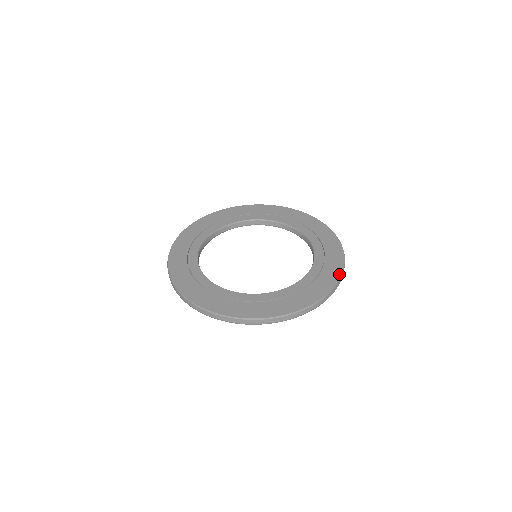
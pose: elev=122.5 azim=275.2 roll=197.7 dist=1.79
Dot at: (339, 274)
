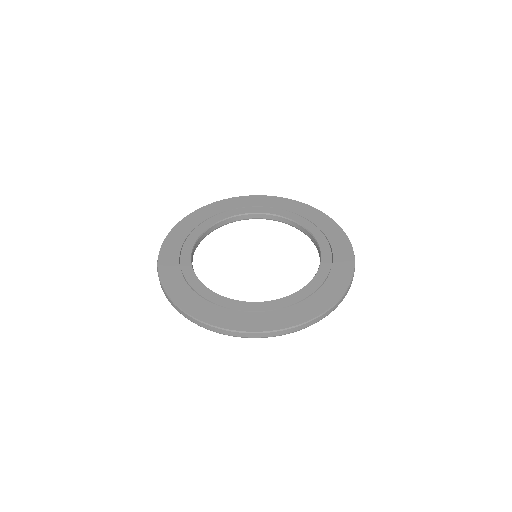
Dot at: (339, 228)
